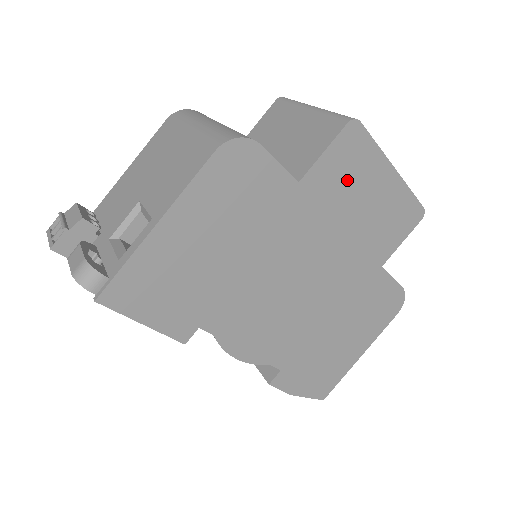
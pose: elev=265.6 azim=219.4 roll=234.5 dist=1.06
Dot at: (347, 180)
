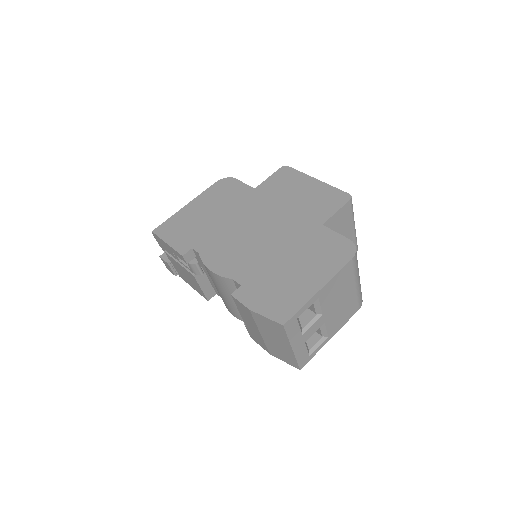
Dot at: (284, 186)
